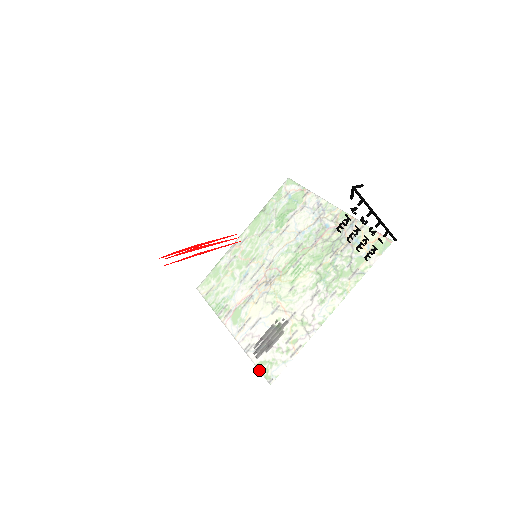
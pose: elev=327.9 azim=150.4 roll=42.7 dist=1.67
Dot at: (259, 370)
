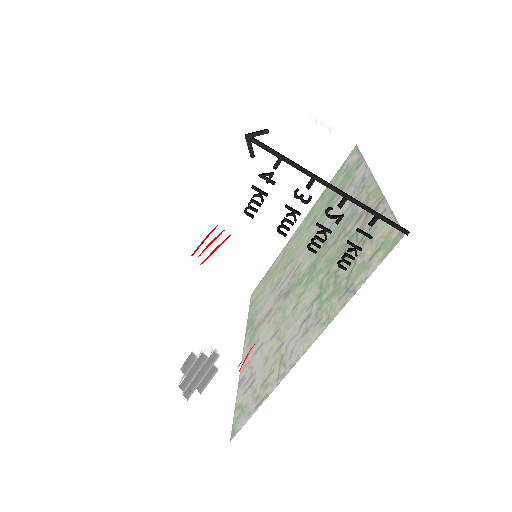
Dot at: (199, 416)
